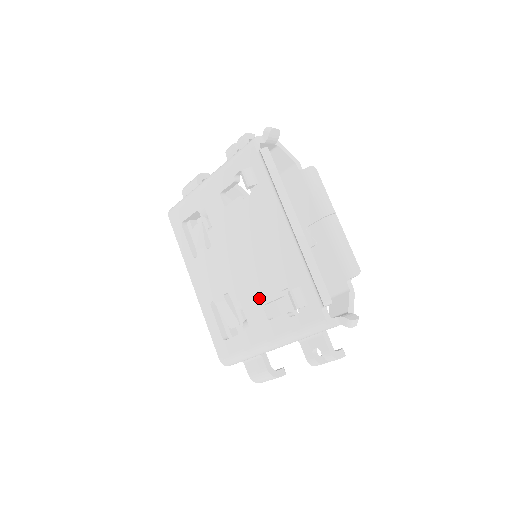
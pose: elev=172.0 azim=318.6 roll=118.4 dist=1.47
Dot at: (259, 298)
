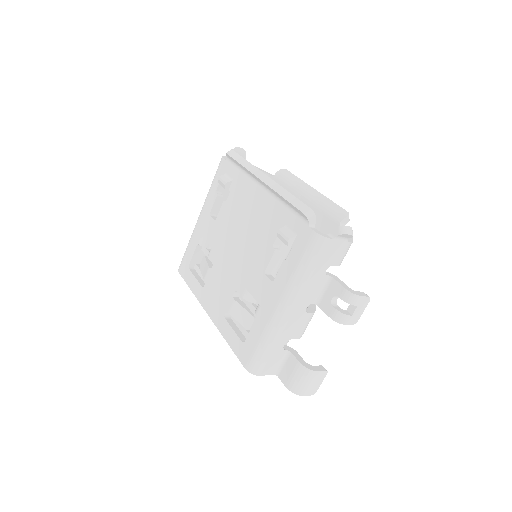
Dot at: (259, 269)
